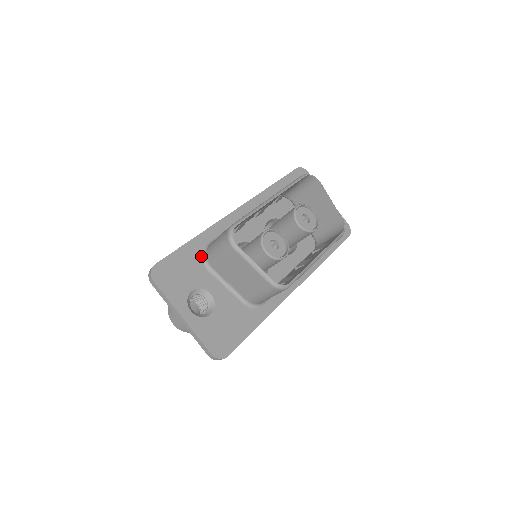
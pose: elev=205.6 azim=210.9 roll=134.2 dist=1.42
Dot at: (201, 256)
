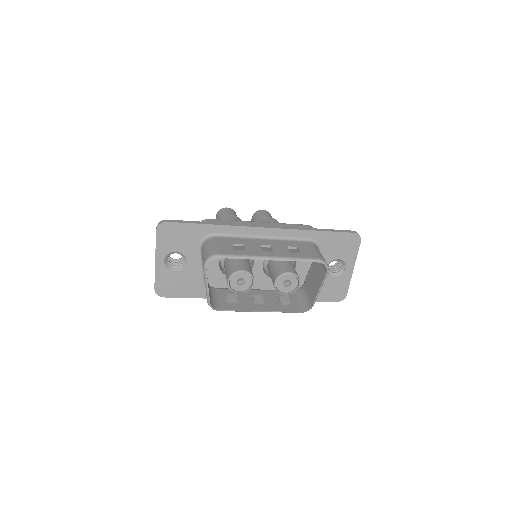
Dot at: (203, 238)
